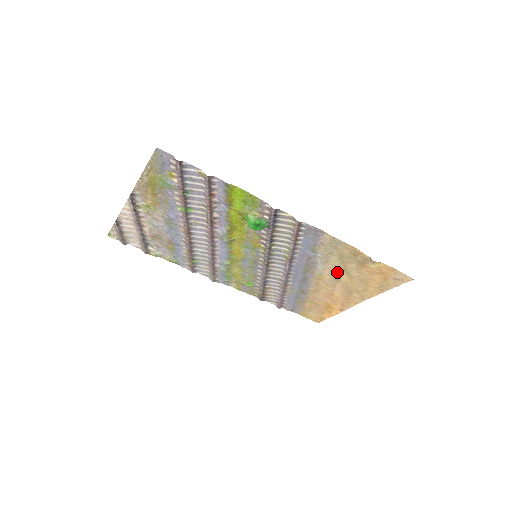
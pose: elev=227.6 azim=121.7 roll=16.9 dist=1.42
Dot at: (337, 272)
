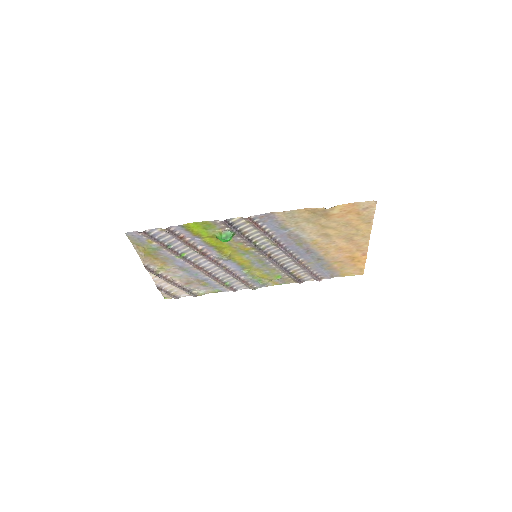
Dot at: (320, 231)
